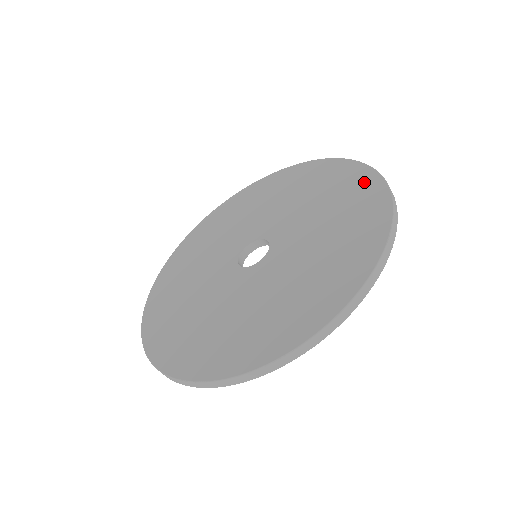
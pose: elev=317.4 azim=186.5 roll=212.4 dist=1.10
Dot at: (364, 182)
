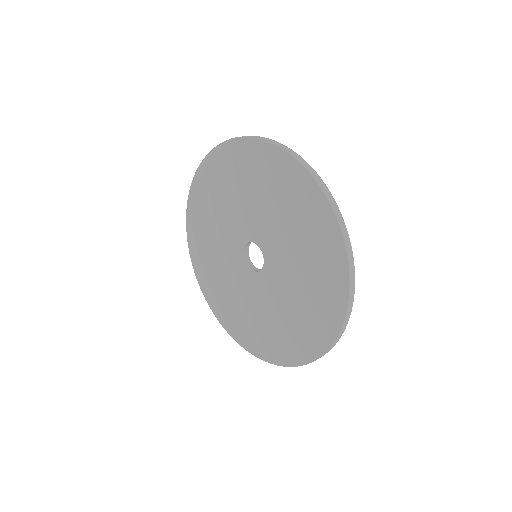
Dot at: (233, 153)
